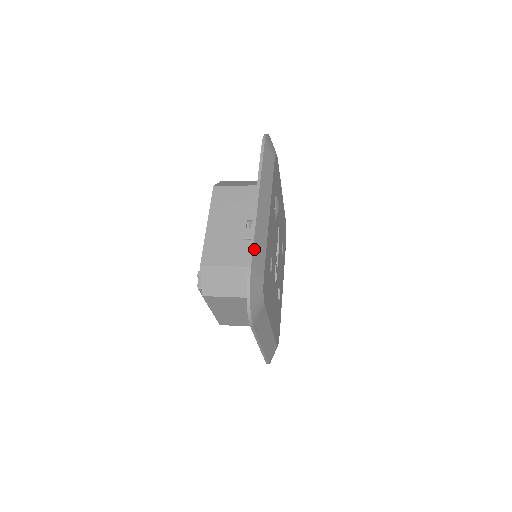
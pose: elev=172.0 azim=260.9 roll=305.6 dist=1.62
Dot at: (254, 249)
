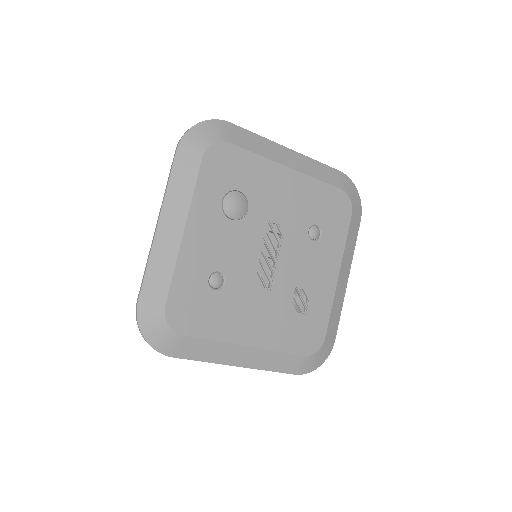
Dot at: (145, 282)
